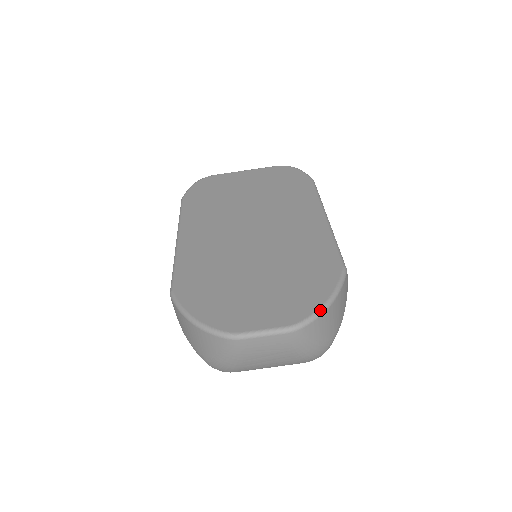
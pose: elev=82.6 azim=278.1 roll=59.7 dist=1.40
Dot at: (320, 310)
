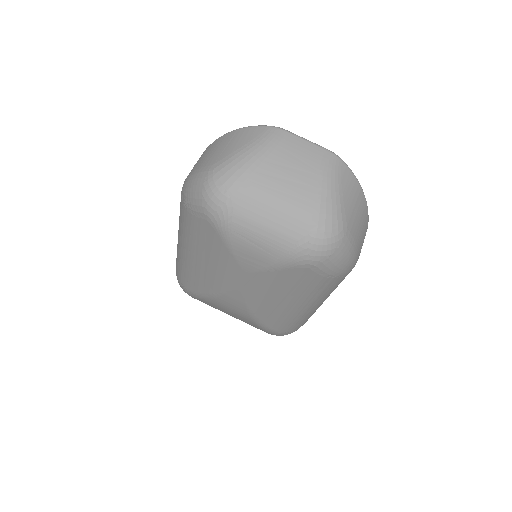
Dot at: (355, 177)
